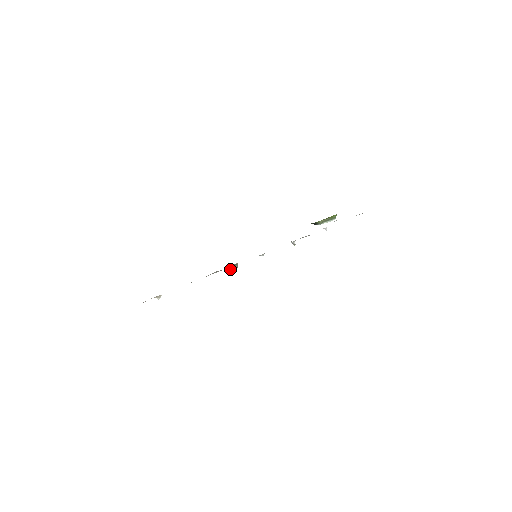
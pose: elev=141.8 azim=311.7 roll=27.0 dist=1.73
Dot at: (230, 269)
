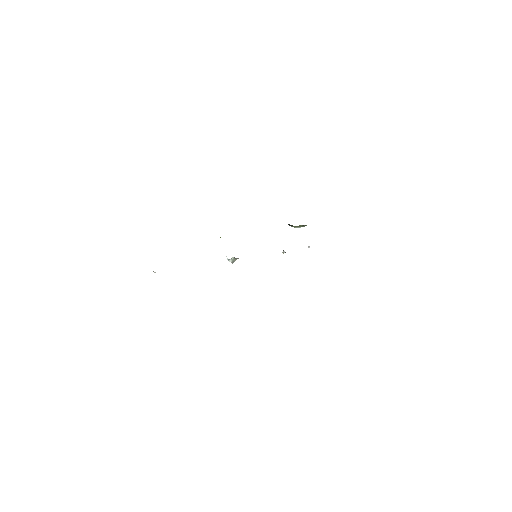
Dot at: (229, 260)
